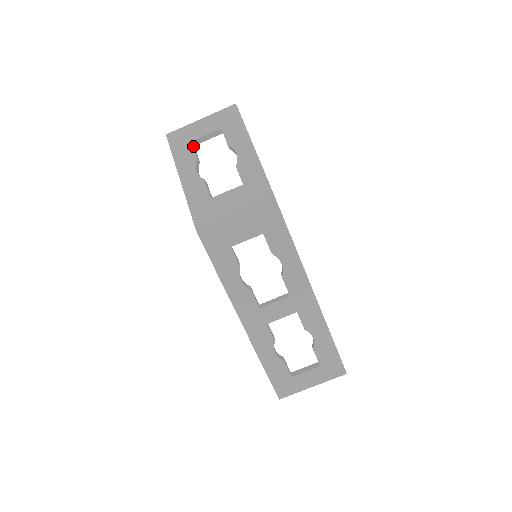
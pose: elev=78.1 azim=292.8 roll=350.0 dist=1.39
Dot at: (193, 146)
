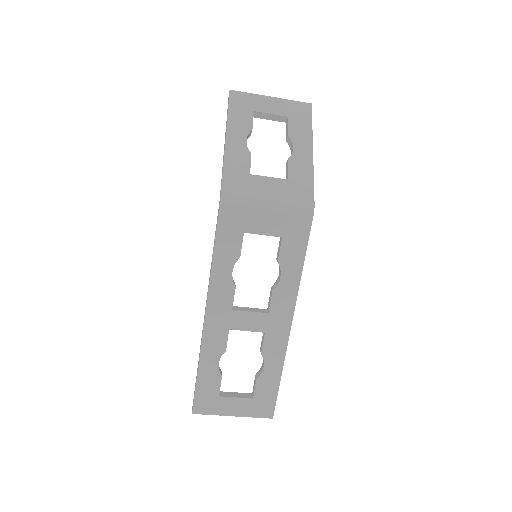
Dot at: occluded
